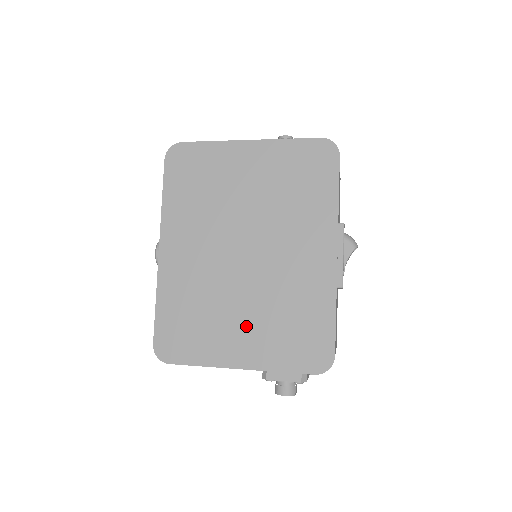
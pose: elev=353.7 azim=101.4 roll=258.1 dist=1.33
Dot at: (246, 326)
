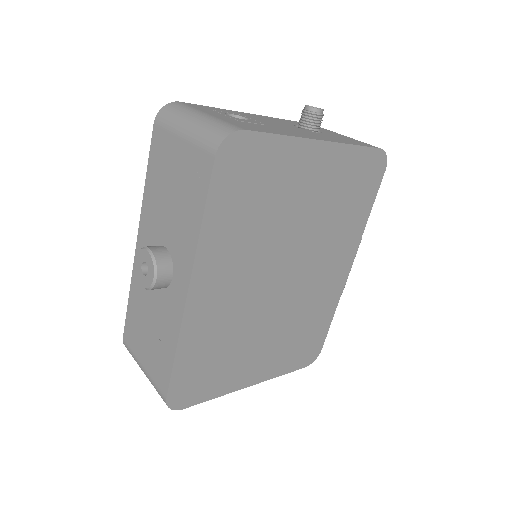
Dot at: (266, 348)
